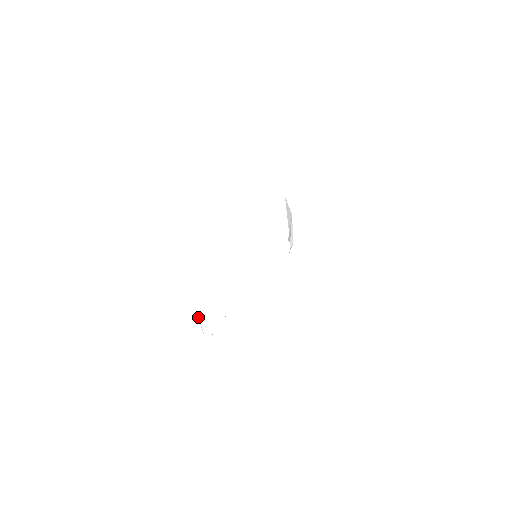
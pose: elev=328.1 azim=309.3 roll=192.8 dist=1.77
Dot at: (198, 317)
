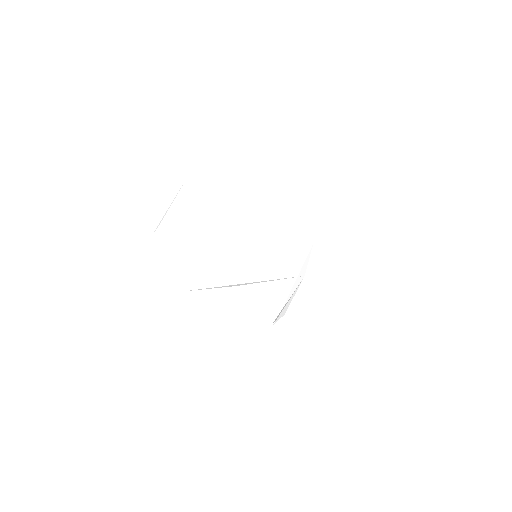
Dot at: occluded
